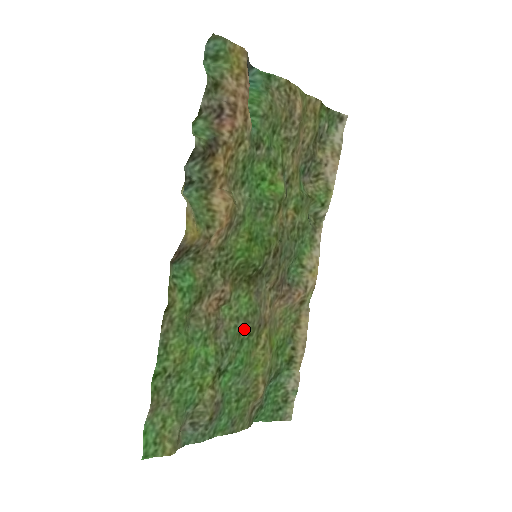
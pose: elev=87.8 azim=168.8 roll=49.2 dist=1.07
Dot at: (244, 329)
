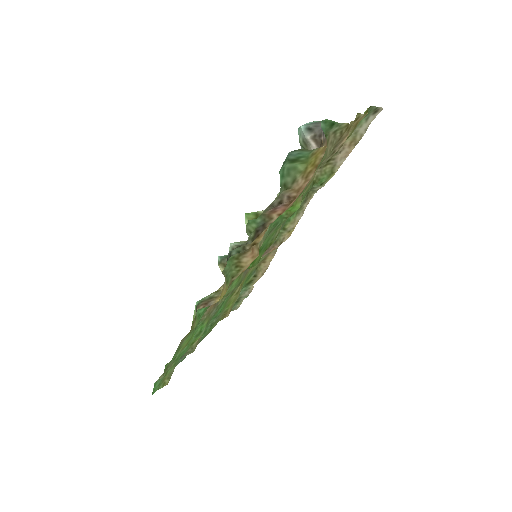
Dot at: occluded
